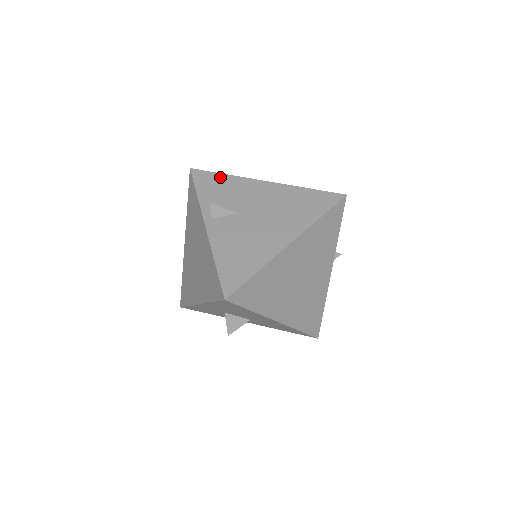
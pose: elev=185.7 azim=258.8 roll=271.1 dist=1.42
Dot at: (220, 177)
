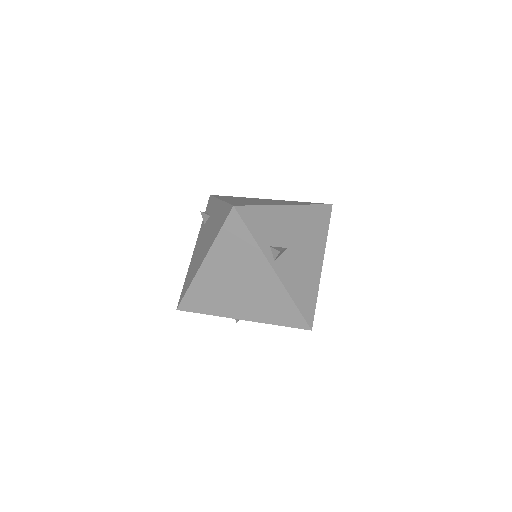
Dot at: (260, 210)
